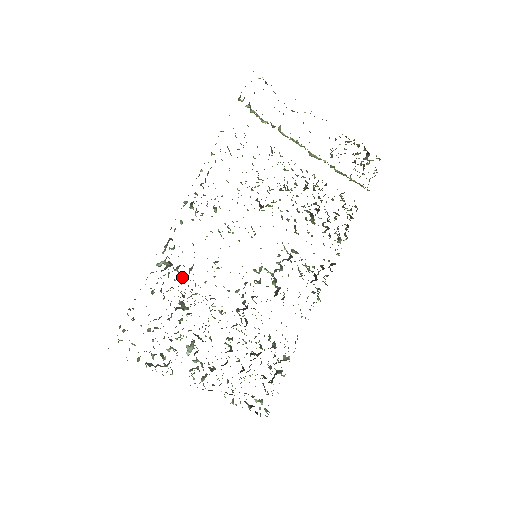
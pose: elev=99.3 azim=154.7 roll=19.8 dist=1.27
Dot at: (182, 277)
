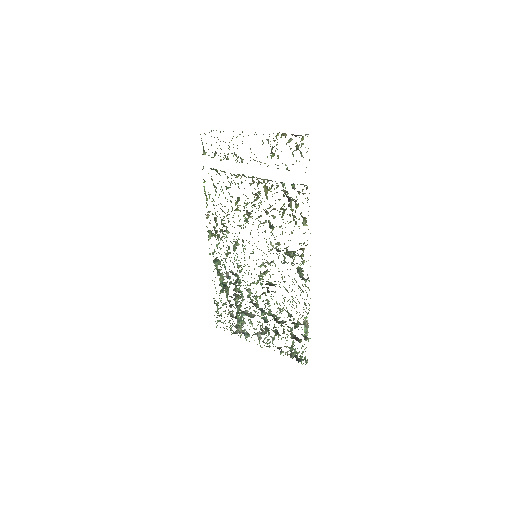
Dot at: occluded
